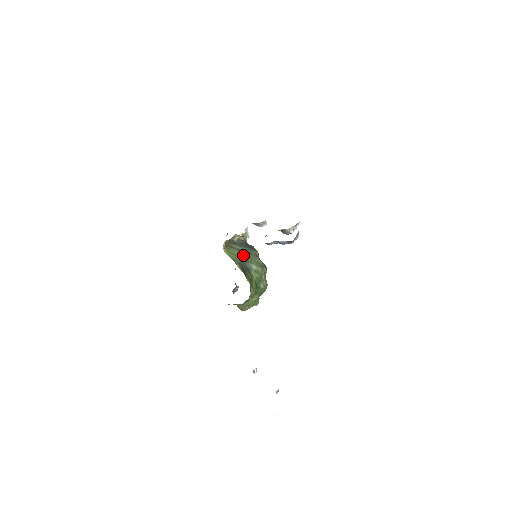
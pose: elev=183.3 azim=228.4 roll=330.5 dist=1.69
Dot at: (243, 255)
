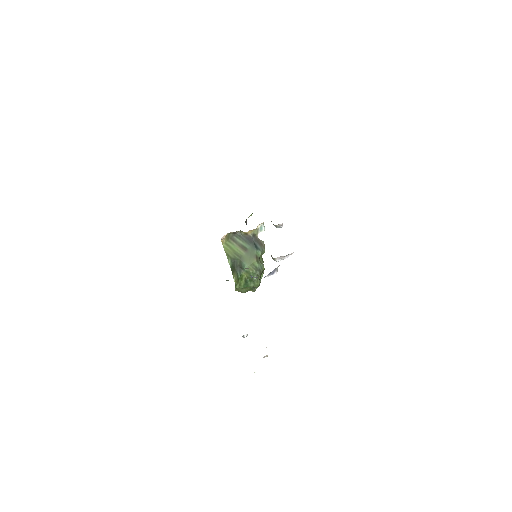
Dot at: (241, 252)
